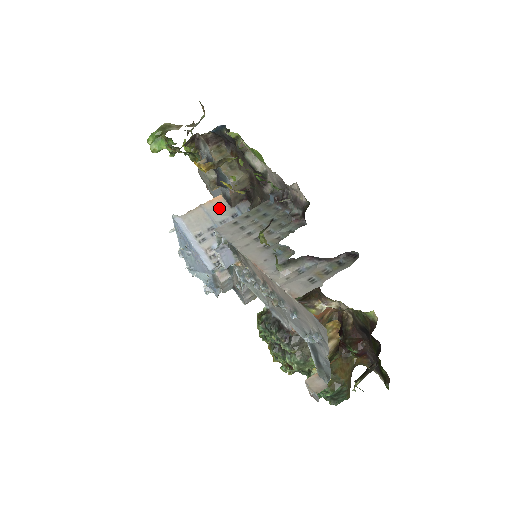
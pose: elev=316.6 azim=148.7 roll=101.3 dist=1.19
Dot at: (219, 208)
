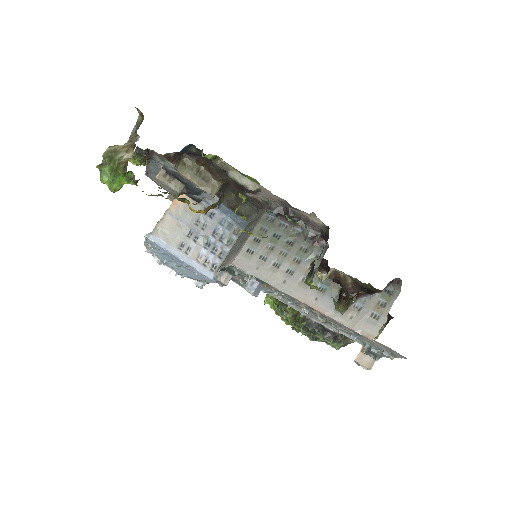
Dot at: (187, 209)
